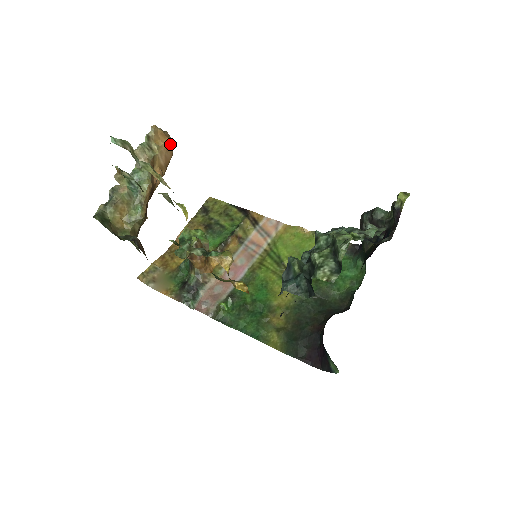
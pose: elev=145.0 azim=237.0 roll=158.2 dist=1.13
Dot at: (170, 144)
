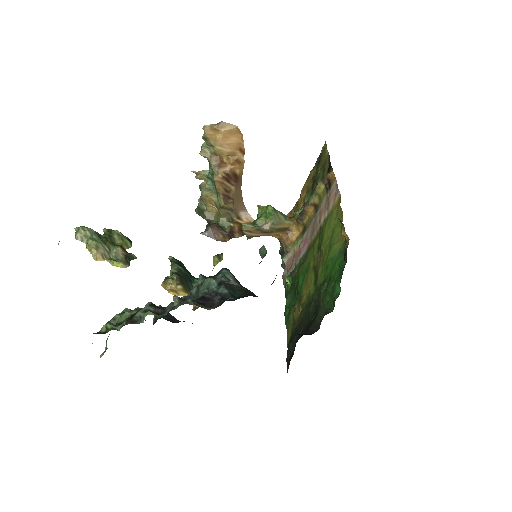
Dot at: (229, 131)
